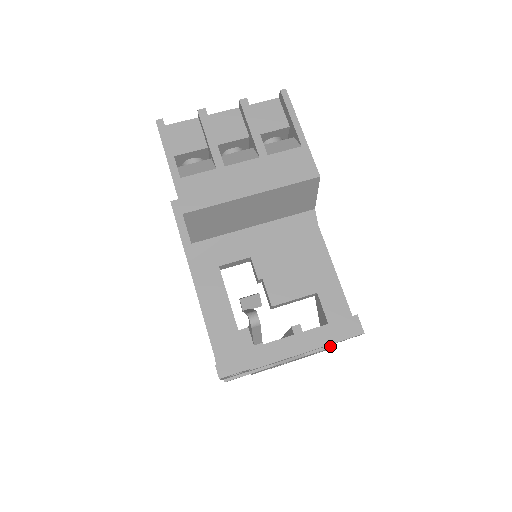
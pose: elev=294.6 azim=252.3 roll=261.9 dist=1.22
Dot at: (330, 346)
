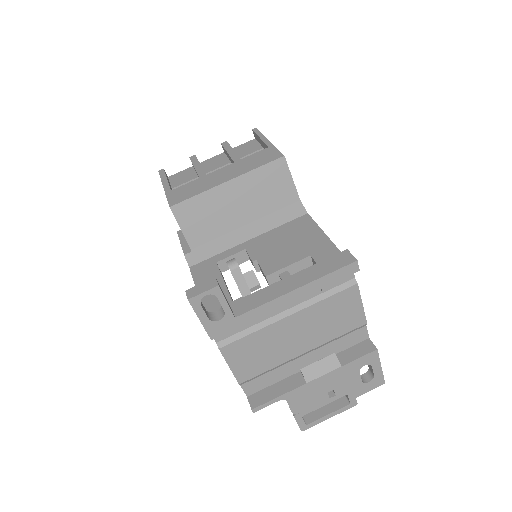
Dot at: (370, 351)
